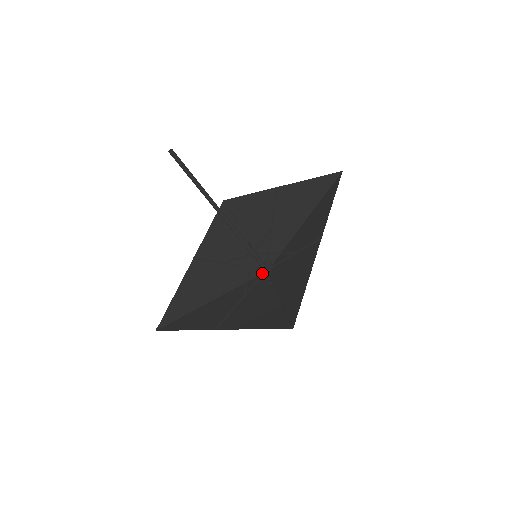
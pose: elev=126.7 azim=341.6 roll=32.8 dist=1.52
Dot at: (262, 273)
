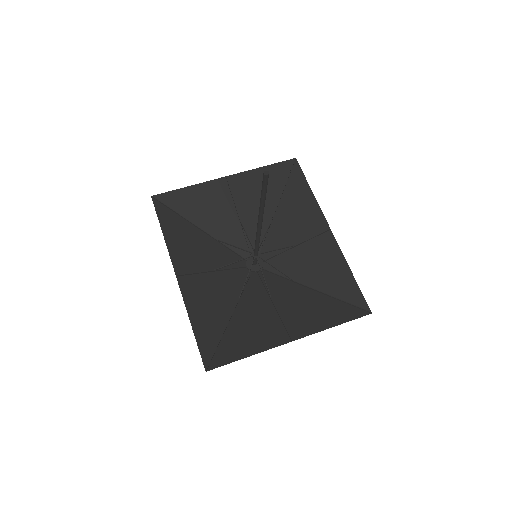
Dot at: (259, 270)
